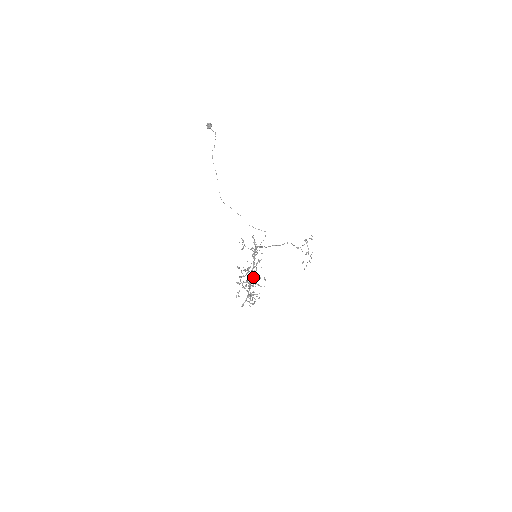
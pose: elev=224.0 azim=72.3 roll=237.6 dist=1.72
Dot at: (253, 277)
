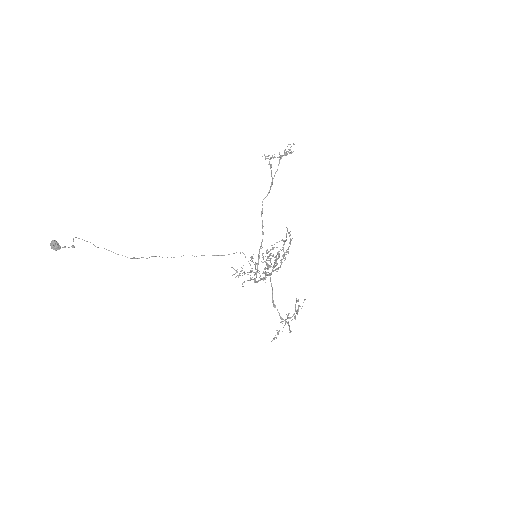
Dot at: (274, 265)
